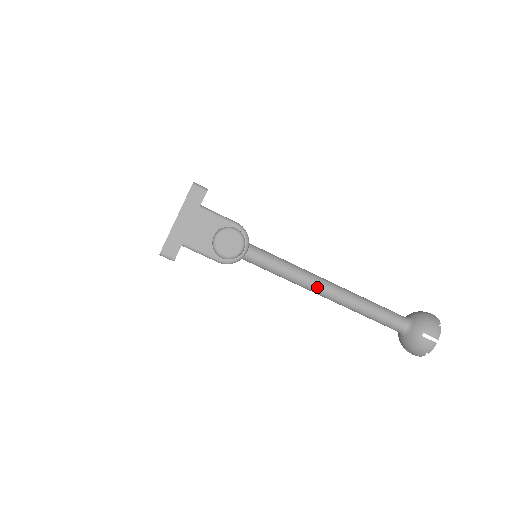
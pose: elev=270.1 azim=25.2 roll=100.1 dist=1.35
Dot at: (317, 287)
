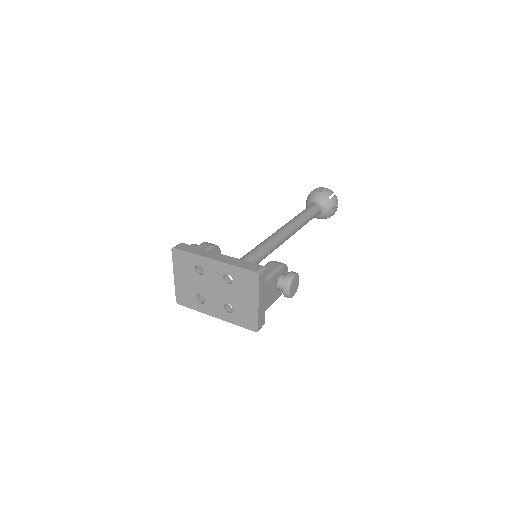
Dot at: (288, 238)
